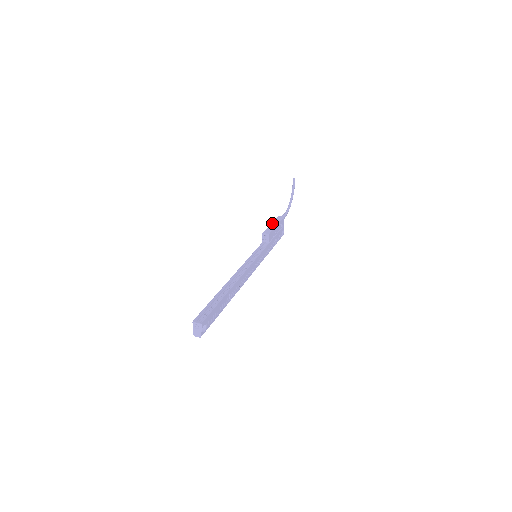
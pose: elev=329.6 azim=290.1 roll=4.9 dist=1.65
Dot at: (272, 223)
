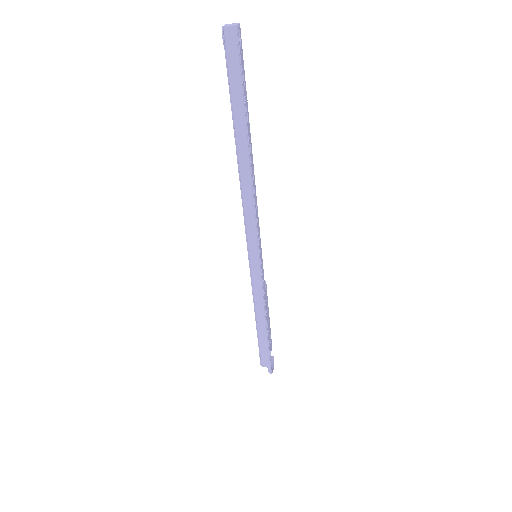
Dot at: occluded
